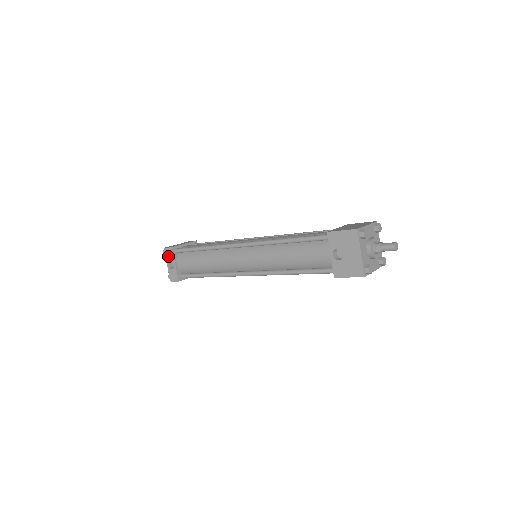
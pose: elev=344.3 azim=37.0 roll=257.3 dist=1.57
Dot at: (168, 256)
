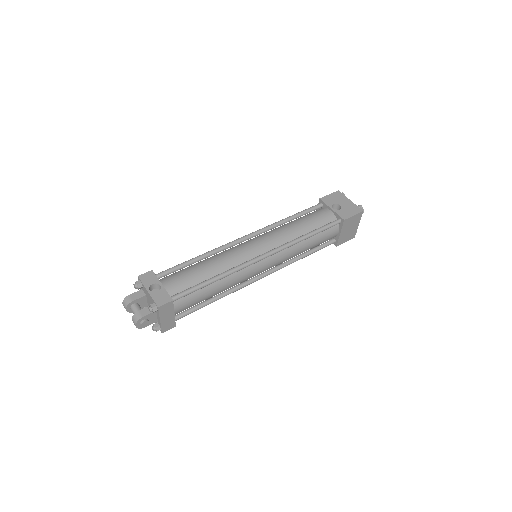
Dot at: (148, 281)
